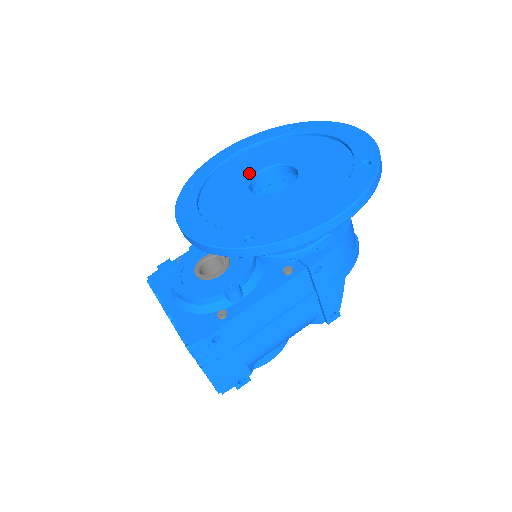
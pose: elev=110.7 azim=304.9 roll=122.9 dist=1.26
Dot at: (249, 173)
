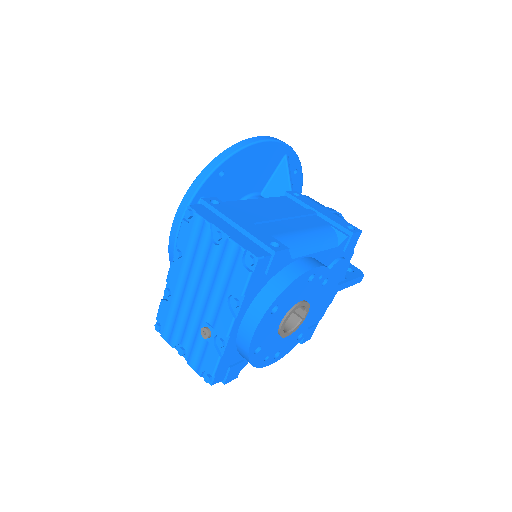
Dot at: occluded
